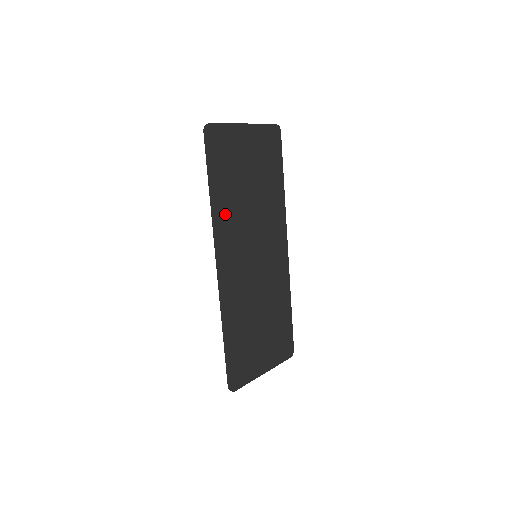
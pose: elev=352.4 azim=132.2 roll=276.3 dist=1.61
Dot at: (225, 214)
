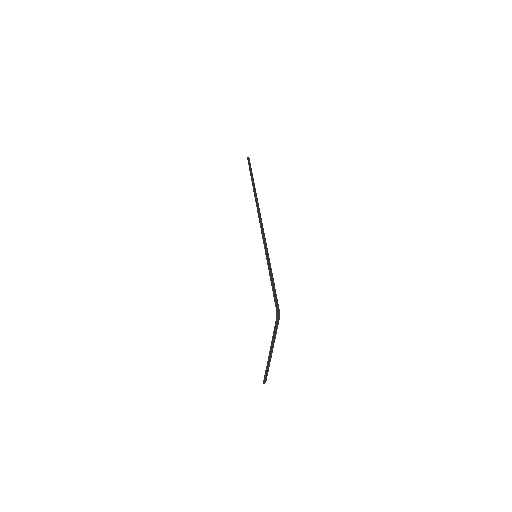
Dot at: occluded
